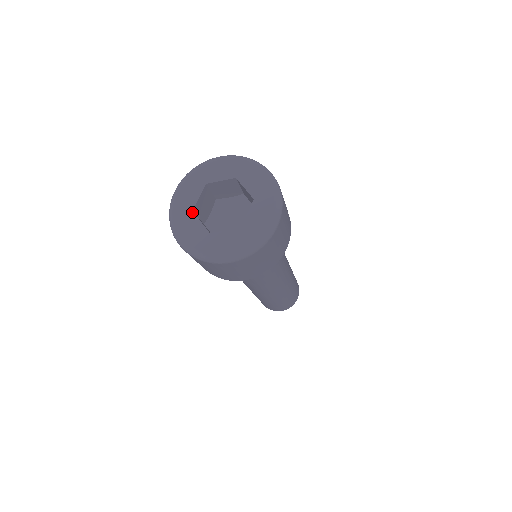
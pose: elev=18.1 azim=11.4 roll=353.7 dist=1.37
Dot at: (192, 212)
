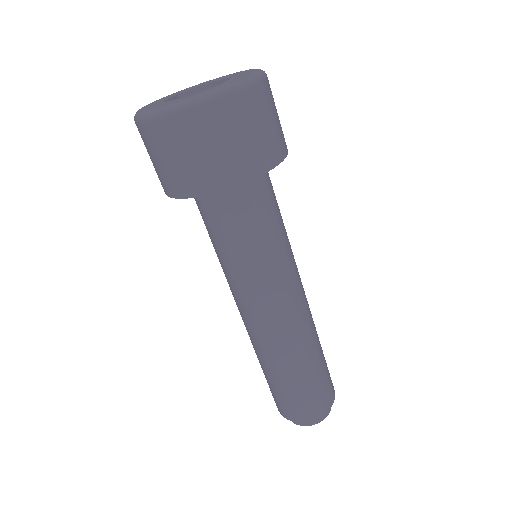
Dot at: (176, 94)
